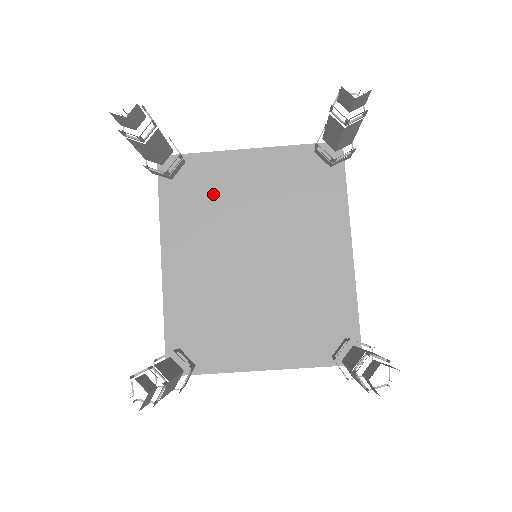
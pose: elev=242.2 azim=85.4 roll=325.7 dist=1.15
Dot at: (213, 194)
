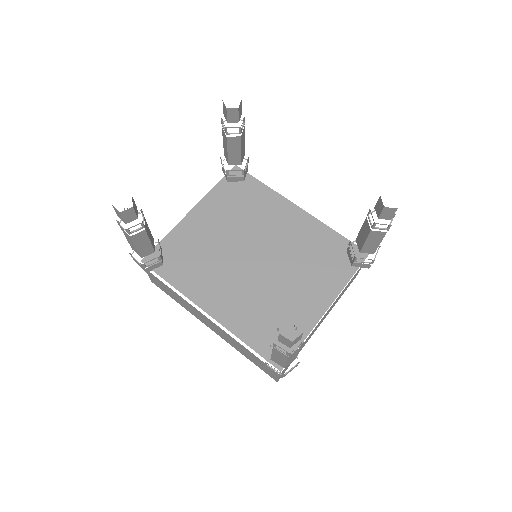
Dot at: (196, 250)
